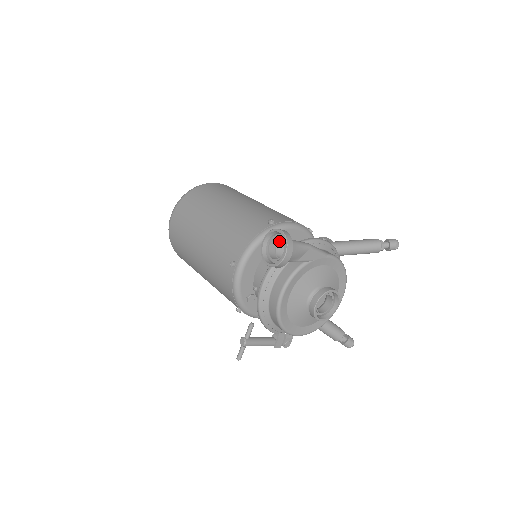
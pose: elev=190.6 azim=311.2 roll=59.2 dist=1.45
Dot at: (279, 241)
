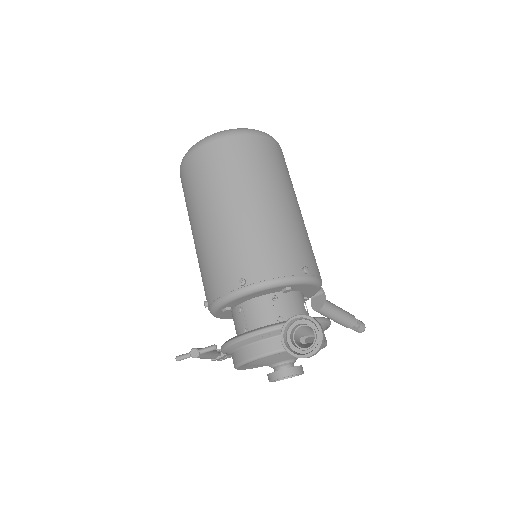
Dot at: (308, 326)
